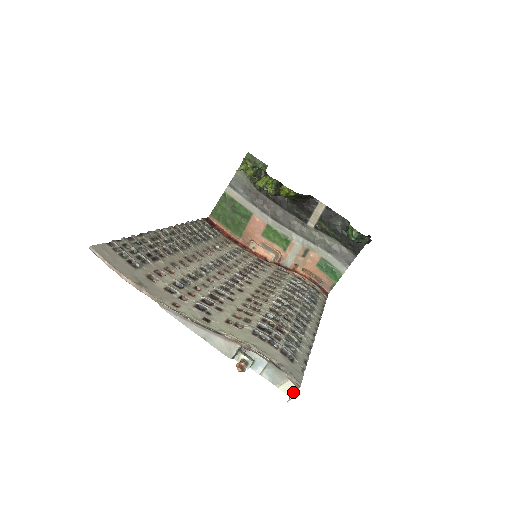
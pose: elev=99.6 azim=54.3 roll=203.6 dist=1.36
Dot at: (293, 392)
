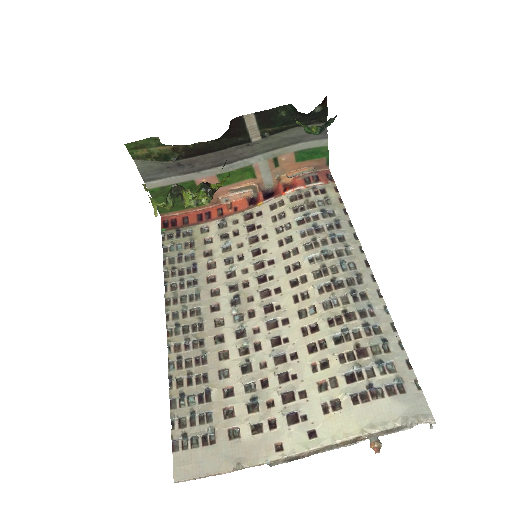
Dot at: occluded
